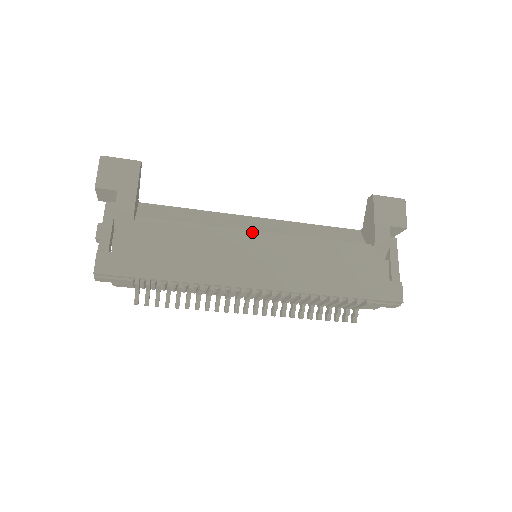
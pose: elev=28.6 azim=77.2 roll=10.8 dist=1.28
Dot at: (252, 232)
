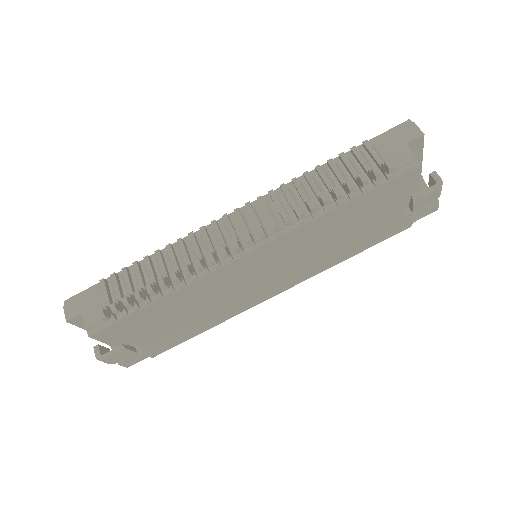
Dot at: occluded
